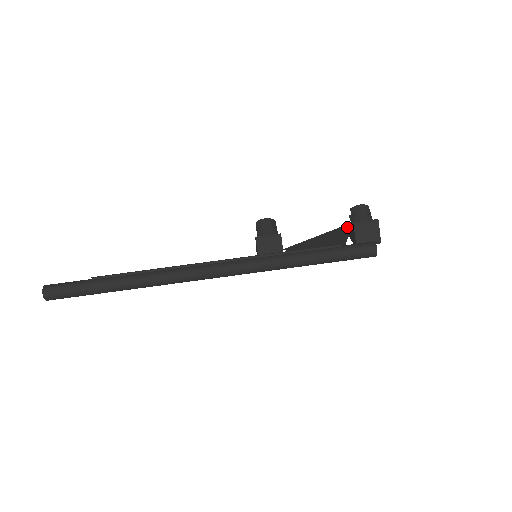
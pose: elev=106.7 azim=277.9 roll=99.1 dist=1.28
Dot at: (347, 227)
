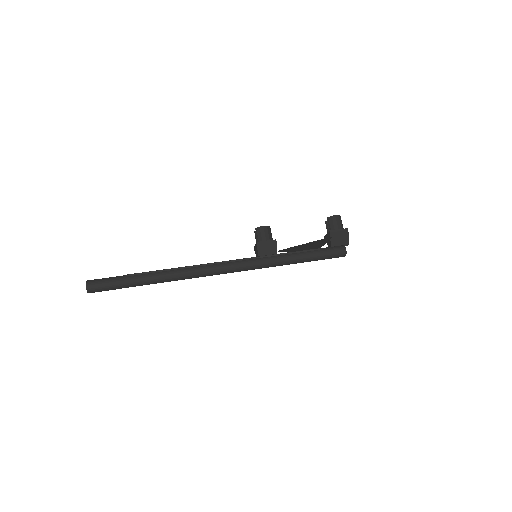
Dot at: (328, 238)
